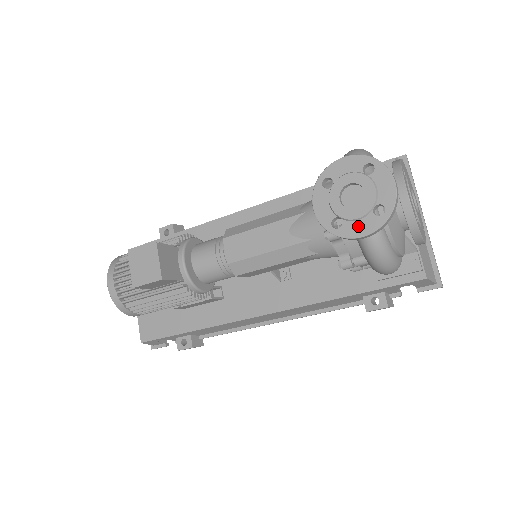
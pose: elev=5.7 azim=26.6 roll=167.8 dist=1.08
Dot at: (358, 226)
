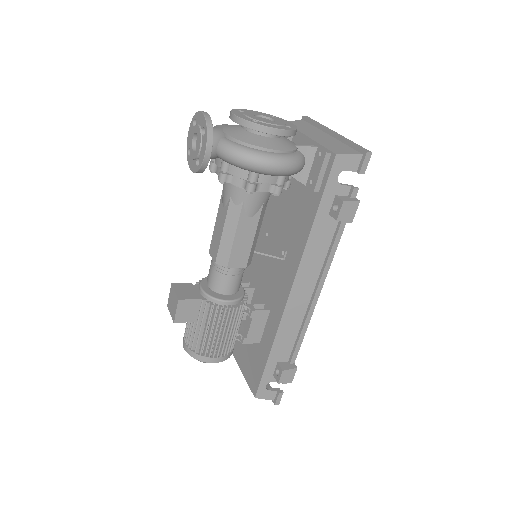
Dot at: (202, 151)
